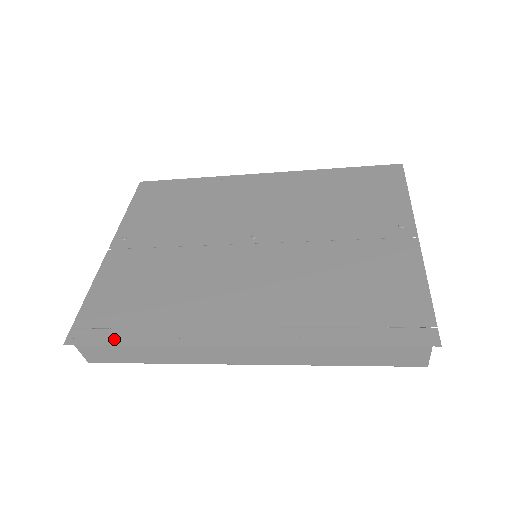
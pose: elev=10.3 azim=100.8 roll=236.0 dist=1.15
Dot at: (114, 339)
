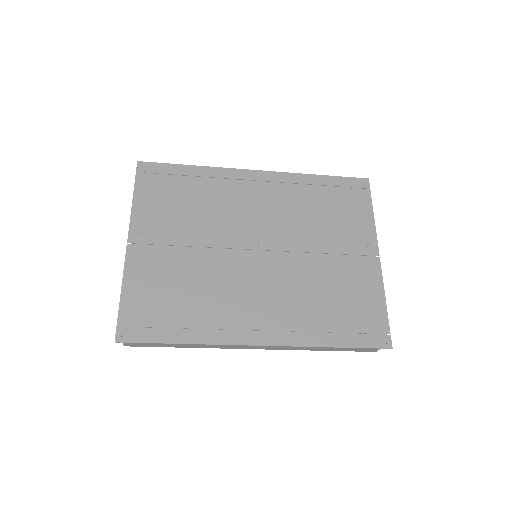
Dot at: (159, 338)
